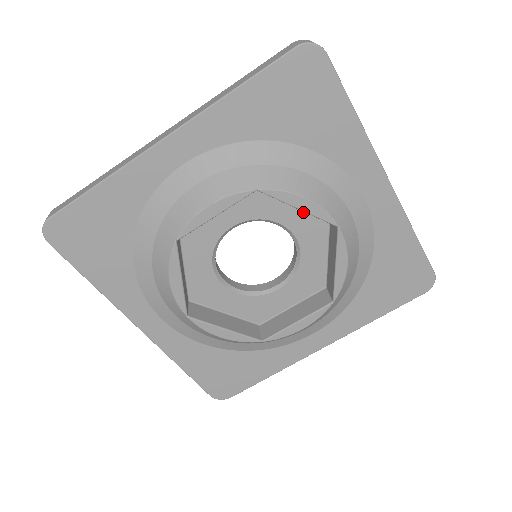
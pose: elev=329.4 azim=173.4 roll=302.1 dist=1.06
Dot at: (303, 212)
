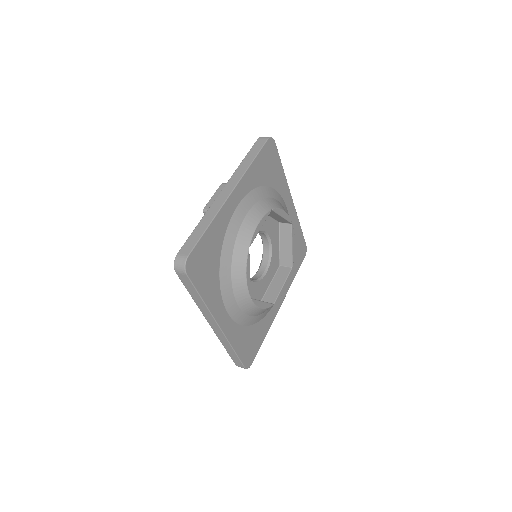
Dot at: (272, 223)
